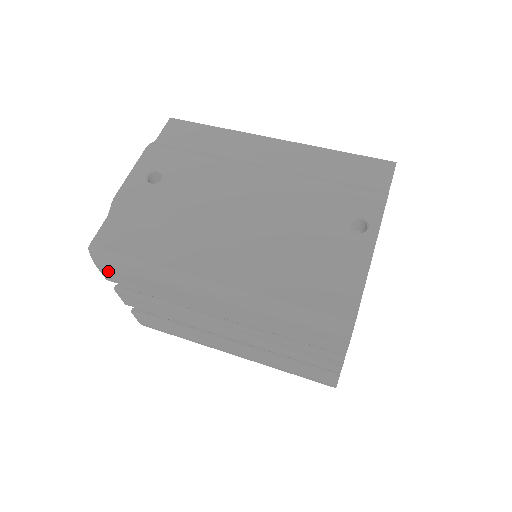
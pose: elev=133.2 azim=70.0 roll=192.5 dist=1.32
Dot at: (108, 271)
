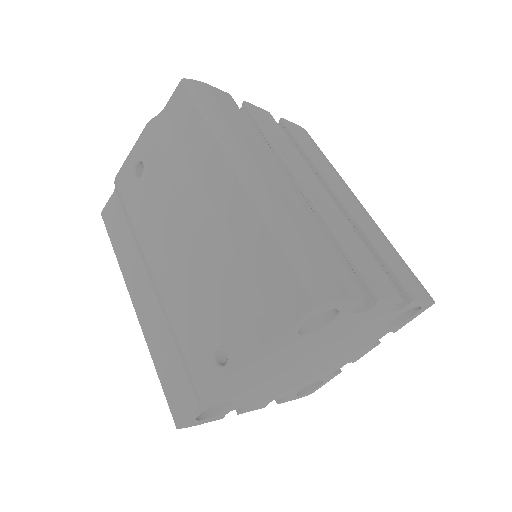
Dot at: occluded
